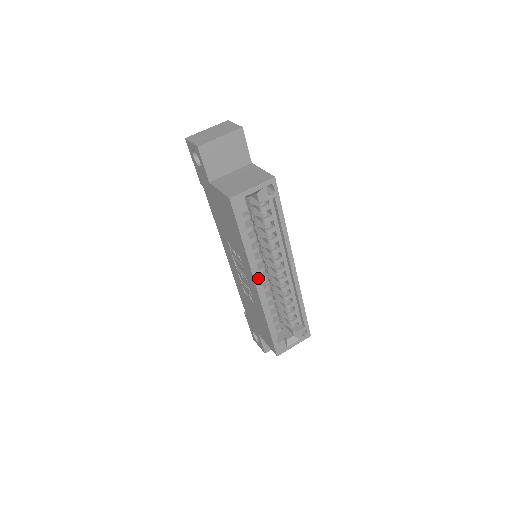
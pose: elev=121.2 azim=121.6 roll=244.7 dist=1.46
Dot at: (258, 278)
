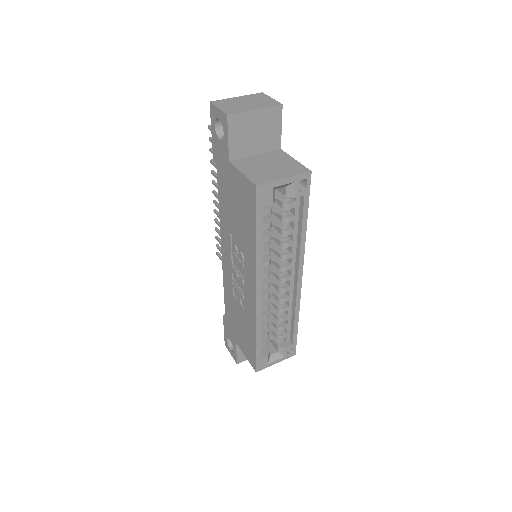
Dot at: occluded
